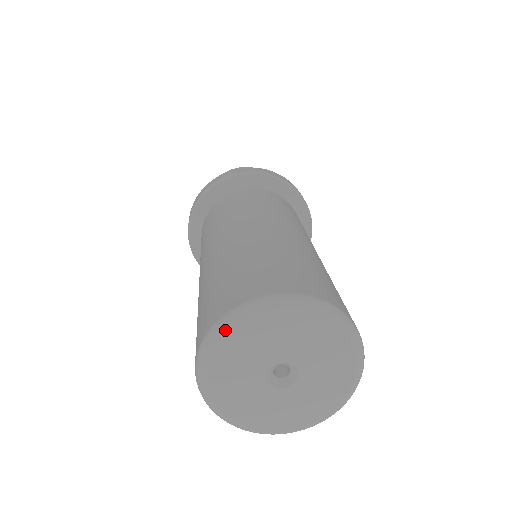
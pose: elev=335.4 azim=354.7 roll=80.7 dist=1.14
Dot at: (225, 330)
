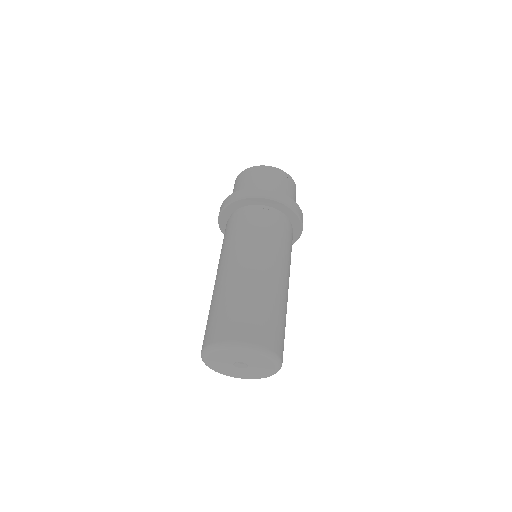
Dot at: (215, 350)
